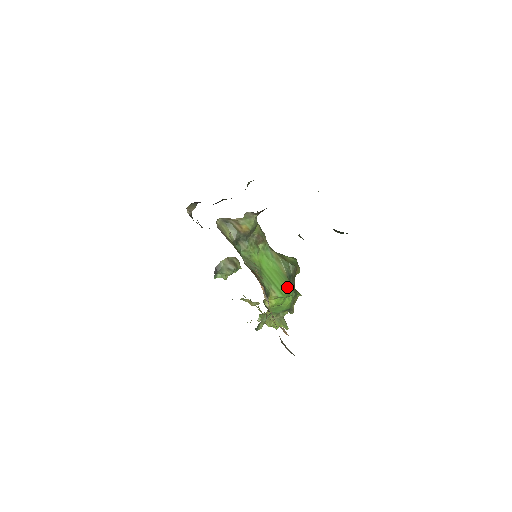
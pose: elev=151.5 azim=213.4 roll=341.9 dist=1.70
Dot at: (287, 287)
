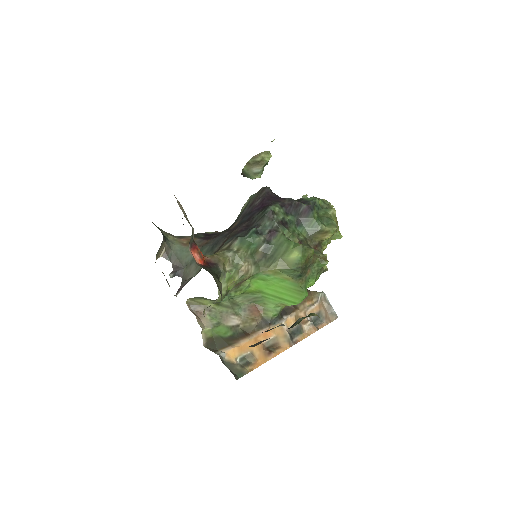
Dot at: (299, 293)
